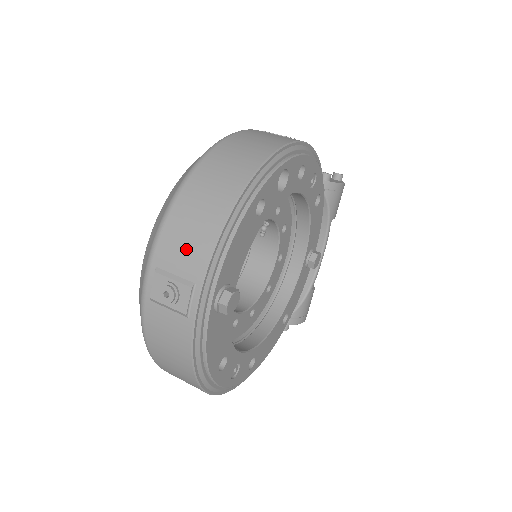
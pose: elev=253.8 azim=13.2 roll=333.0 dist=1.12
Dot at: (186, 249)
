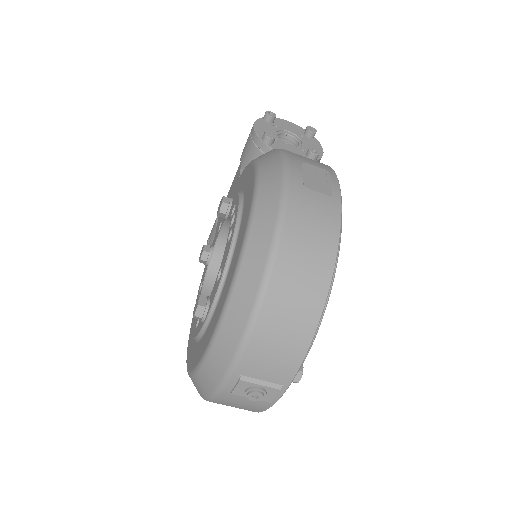
Dot at: (274, 363)
